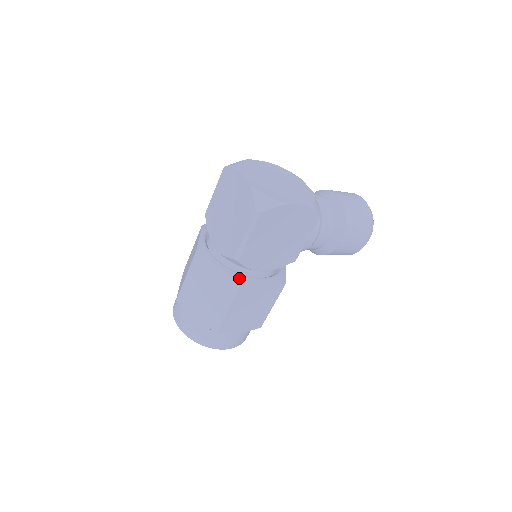
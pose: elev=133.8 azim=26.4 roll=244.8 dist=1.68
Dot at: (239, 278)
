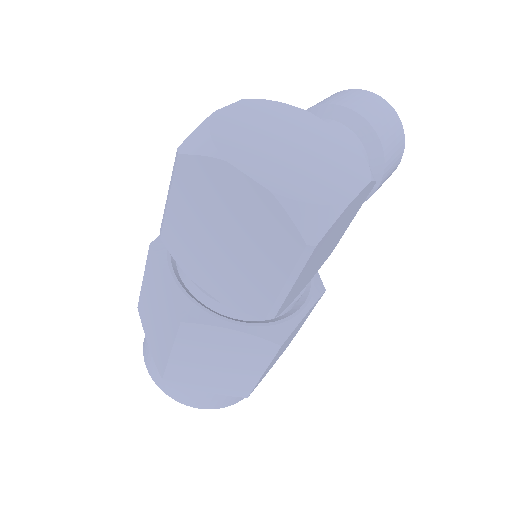
Dot at: (274, 332)
